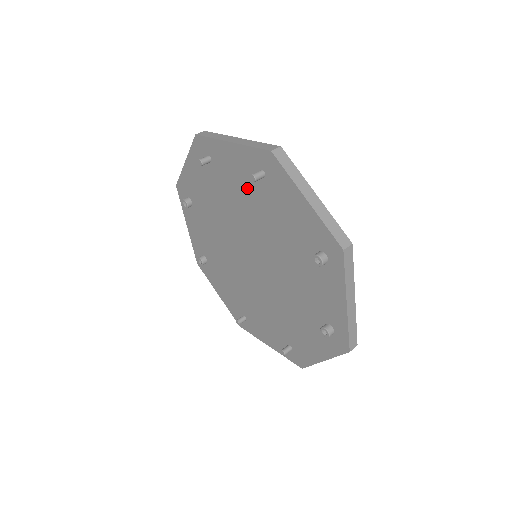
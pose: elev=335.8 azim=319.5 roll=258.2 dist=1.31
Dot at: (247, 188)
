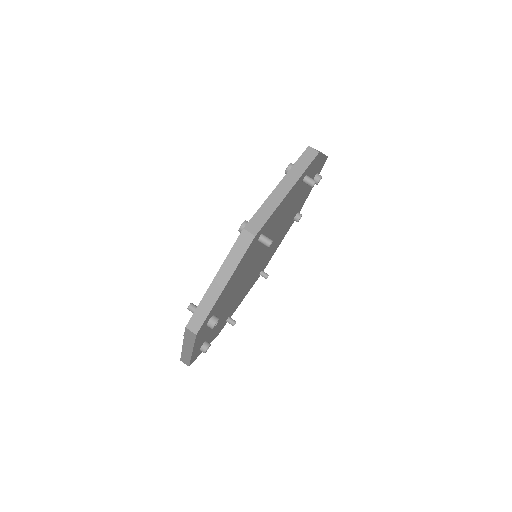
Dot at: occluded
